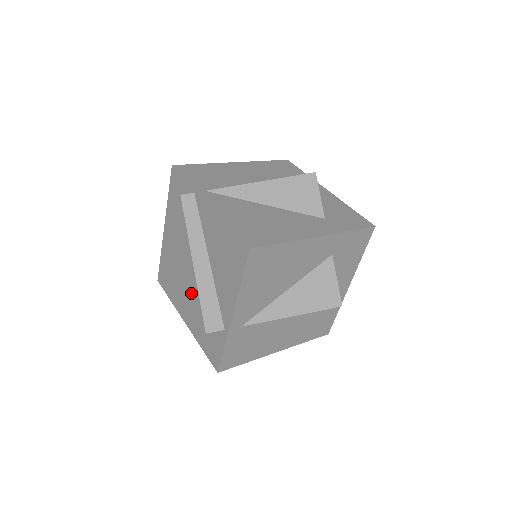
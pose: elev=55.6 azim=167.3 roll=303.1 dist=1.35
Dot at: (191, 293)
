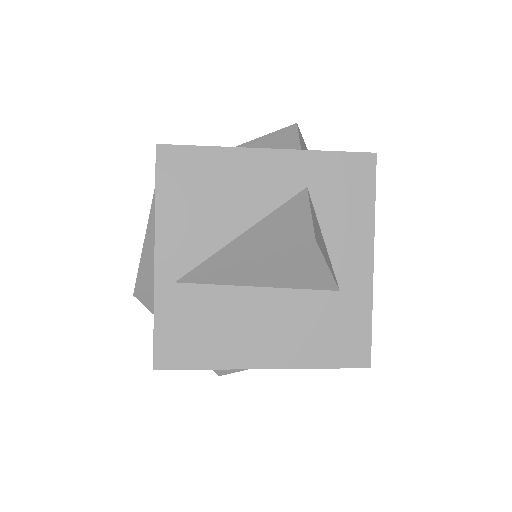
Dot at: occluded
